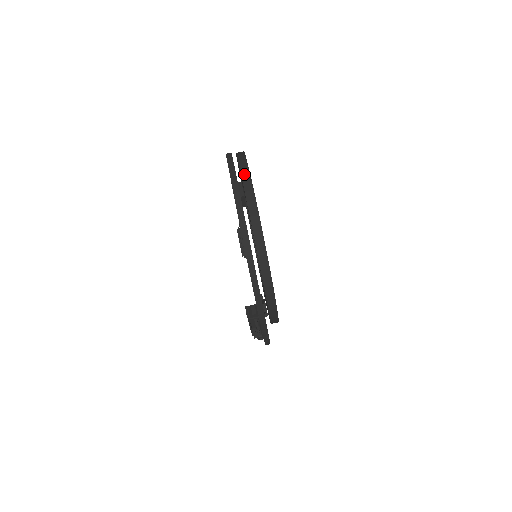
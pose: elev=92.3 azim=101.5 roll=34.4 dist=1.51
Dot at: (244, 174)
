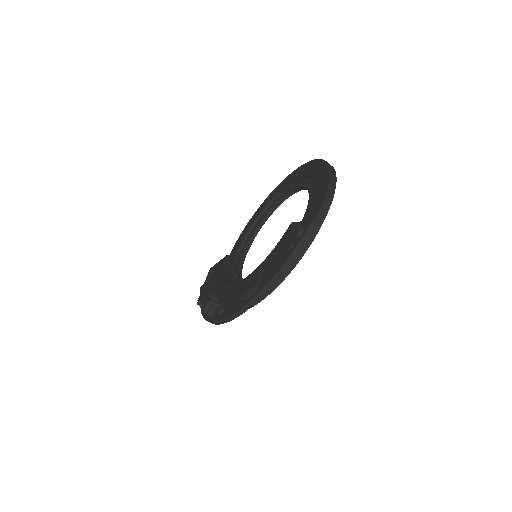
Dot at: occluded
